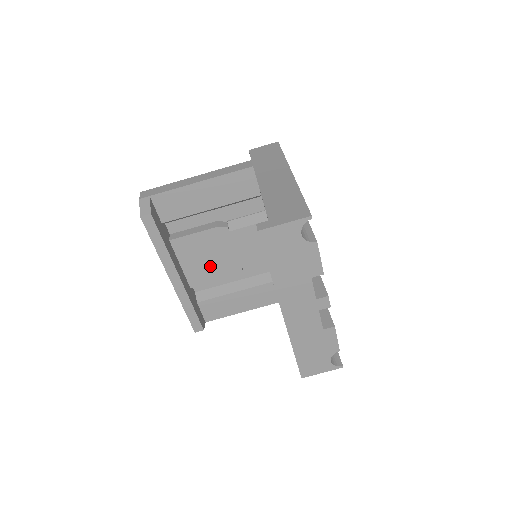
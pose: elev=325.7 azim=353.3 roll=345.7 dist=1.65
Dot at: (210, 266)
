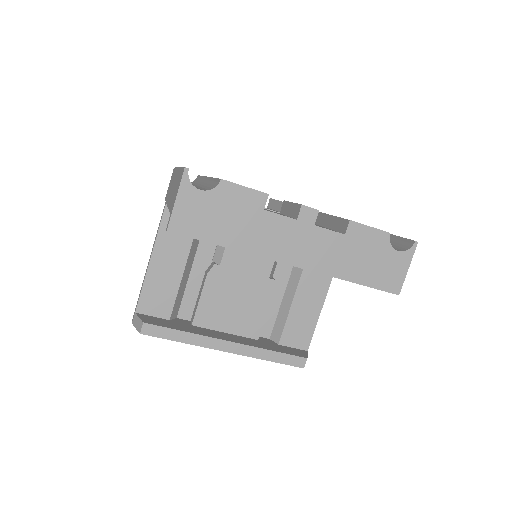
Dot at: (246, 306)
